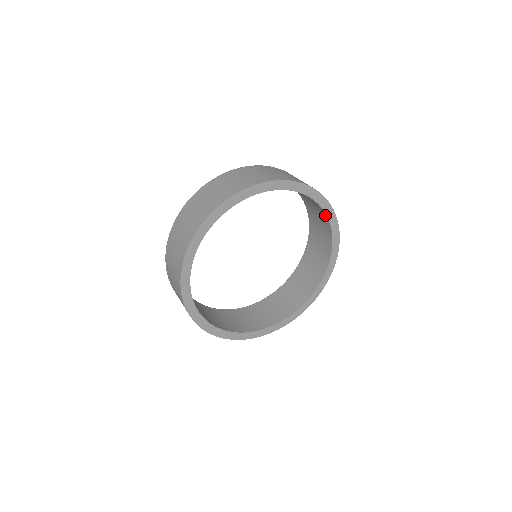
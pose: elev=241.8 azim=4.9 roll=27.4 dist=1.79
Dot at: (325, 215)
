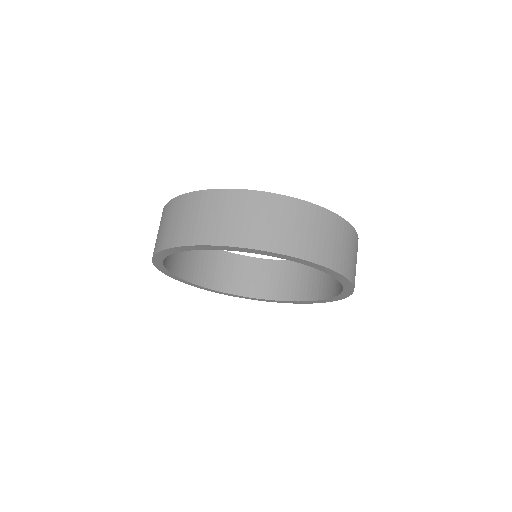
Dot at: occluded
